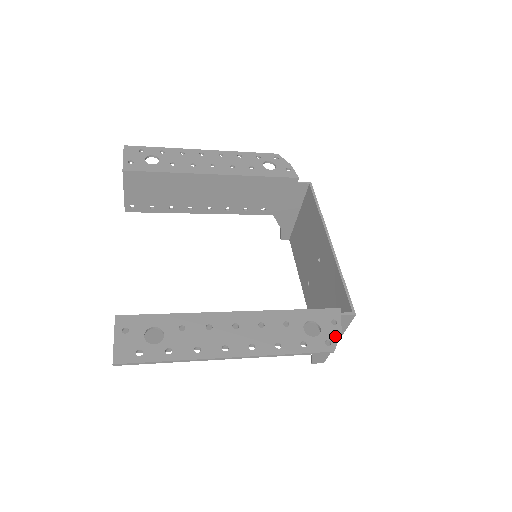
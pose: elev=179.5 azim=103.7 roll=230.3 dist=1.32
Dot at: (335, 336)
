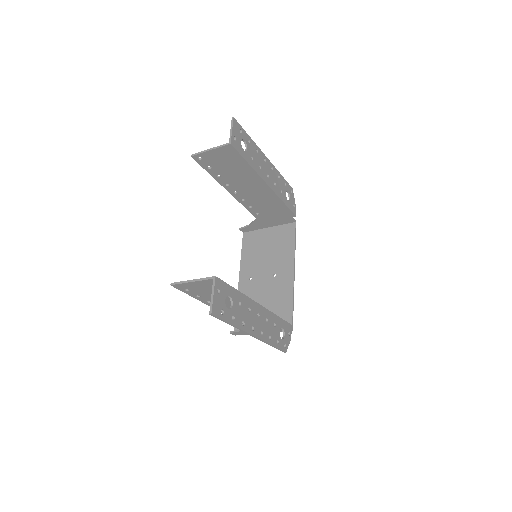
Dot at: (288, 343)
